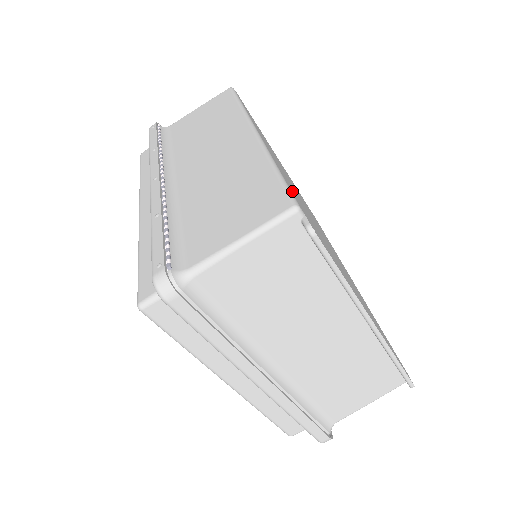
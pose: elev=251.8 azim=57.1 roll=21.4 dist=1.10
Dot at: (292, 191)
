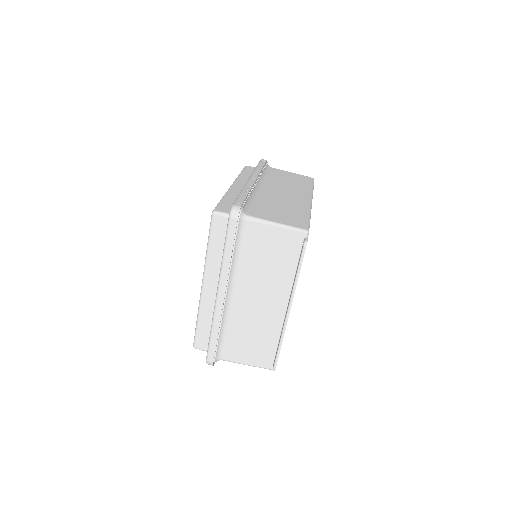
Dot at: occluded
